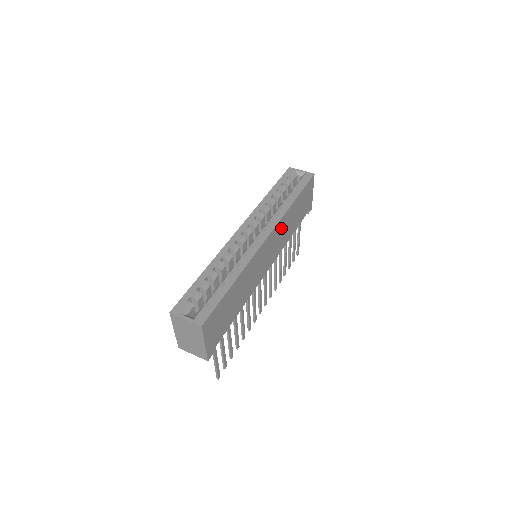
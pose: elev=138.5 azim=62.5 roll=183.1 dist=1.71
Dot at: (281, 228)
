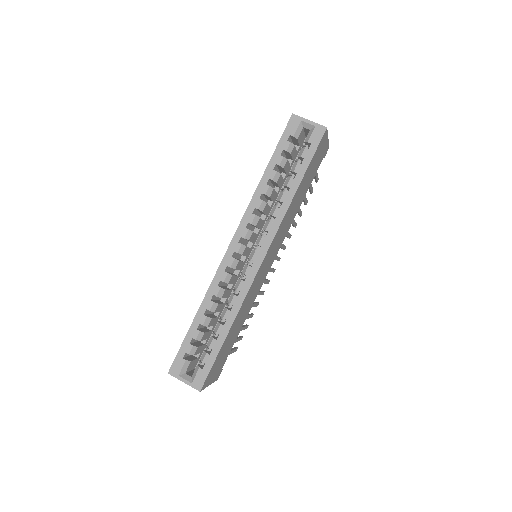
Dot at: (282, 227)
